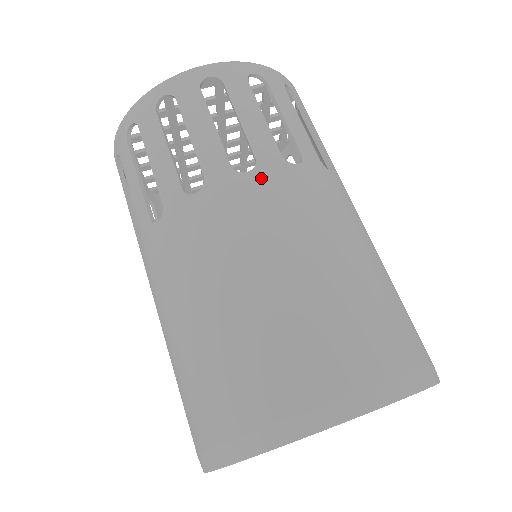
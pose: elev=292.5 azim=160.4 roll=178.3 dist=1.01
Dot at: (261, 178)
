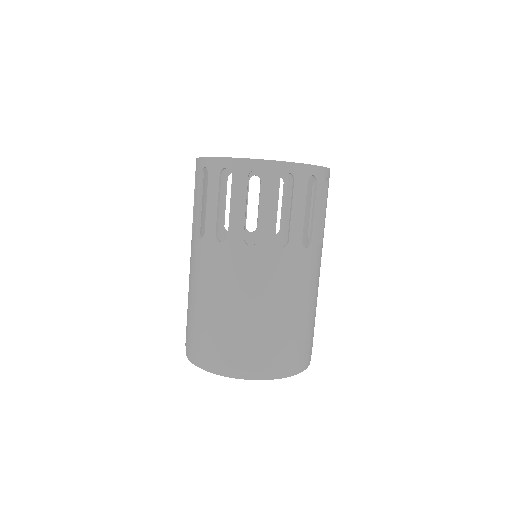
Dot at: (286, 254)
